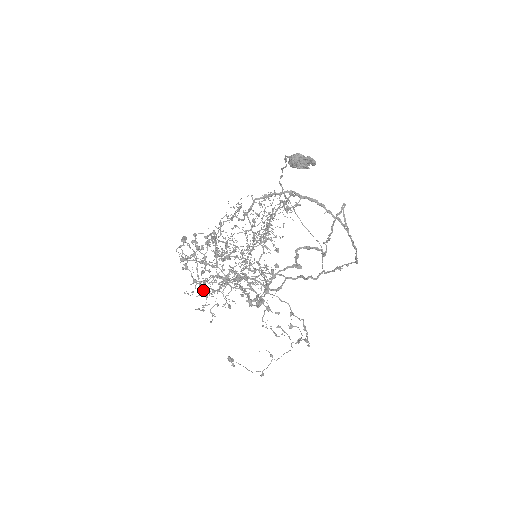
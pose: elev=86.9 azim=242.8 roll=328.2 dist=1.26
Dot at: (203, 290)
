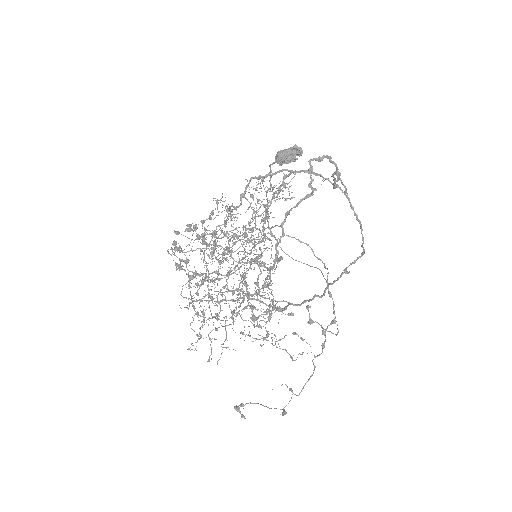
Dot at: (197, 314)
